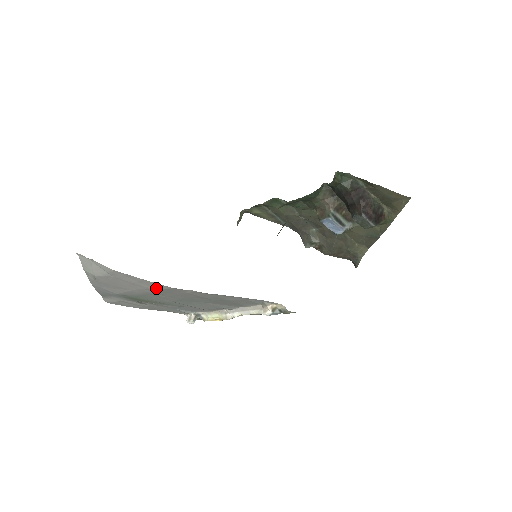
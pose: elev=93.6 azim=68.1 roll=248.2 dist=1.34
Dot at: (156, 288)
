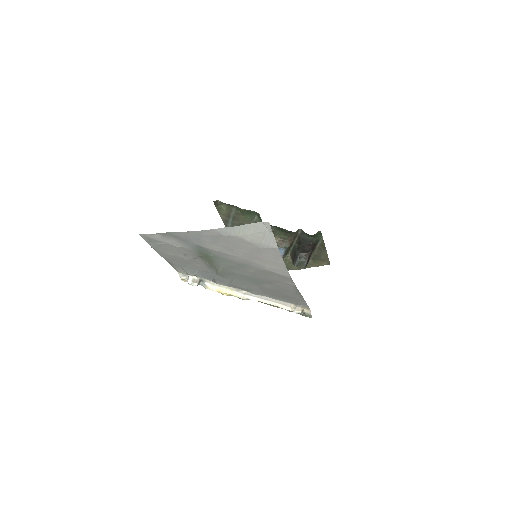
Dot at: (273, 270)
